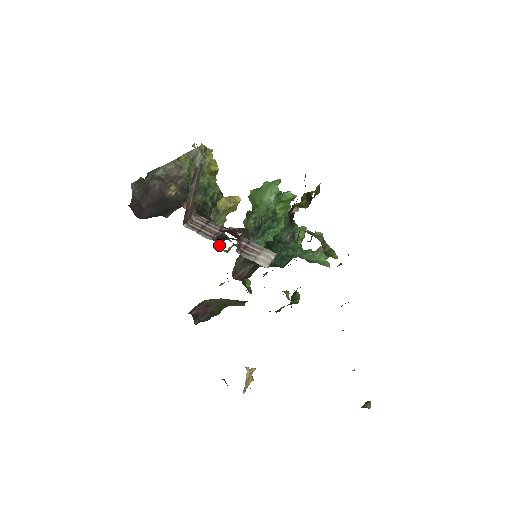
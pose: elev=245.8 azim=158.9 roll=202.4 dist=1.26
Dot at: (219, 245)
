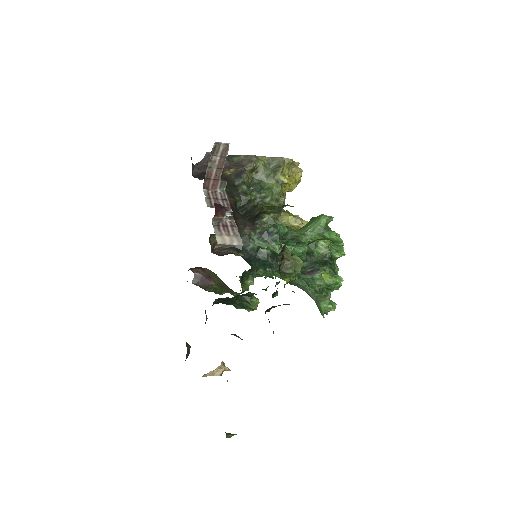
Dot at: occluded
